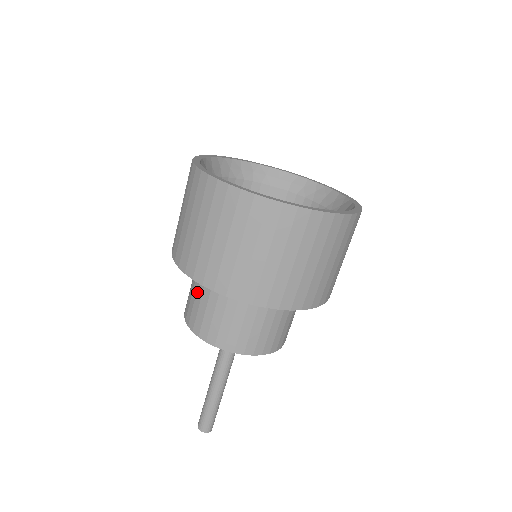
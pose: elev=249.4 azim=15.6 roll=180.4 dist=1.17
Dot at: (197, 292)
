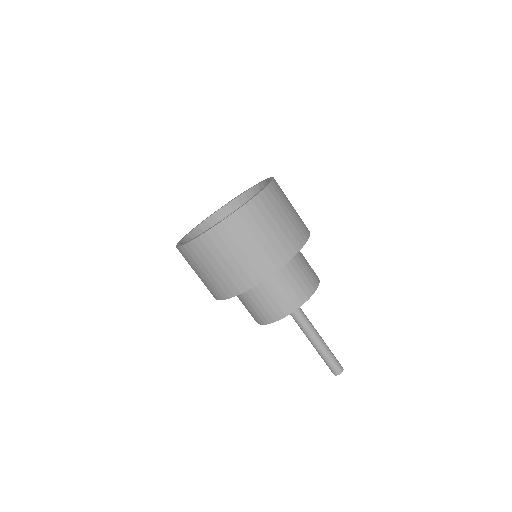
Dot at: occluded
